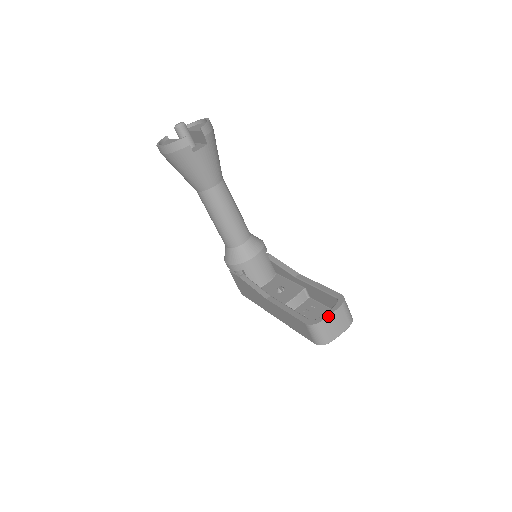
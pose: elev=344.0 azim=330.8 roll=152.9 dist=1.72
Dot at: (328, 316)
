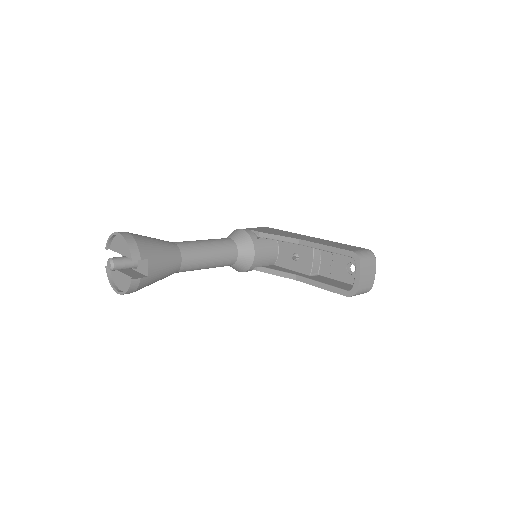
Dot at: (359, 282)
